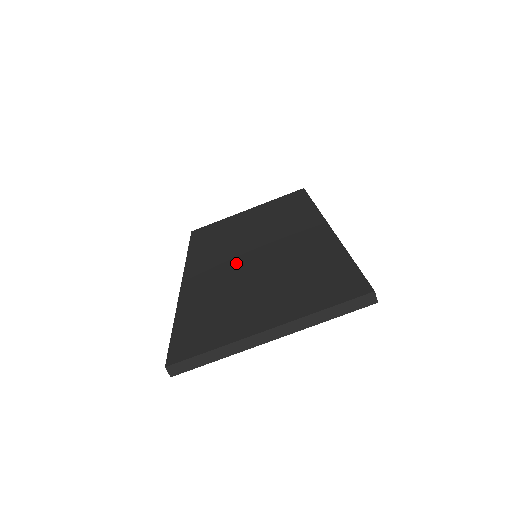
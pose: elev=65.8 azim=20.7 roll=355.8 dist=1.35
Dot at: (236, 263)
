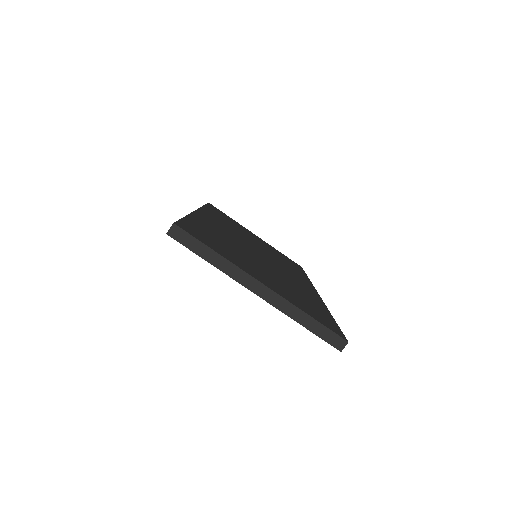
Dot at: (243, 243)
